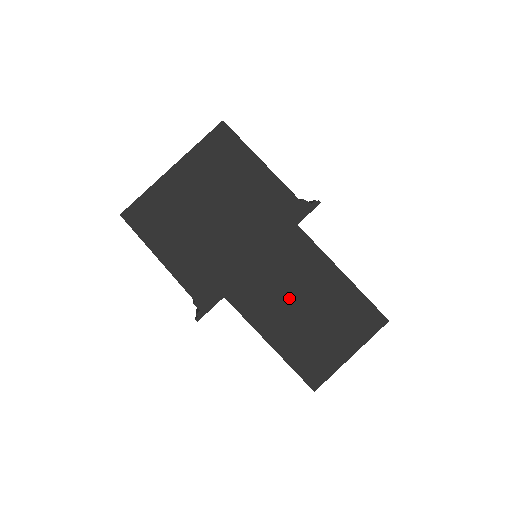
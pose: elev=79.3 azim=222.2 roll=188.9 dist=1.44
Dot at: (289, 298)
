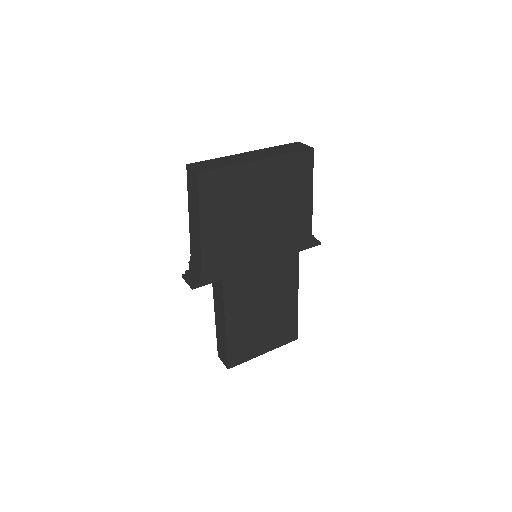
Dot at: (259, 300)
